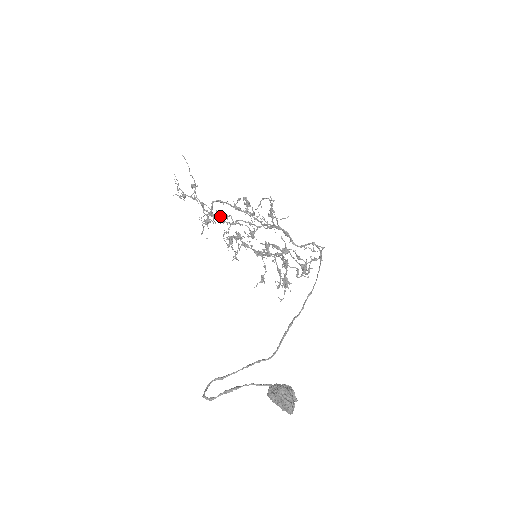
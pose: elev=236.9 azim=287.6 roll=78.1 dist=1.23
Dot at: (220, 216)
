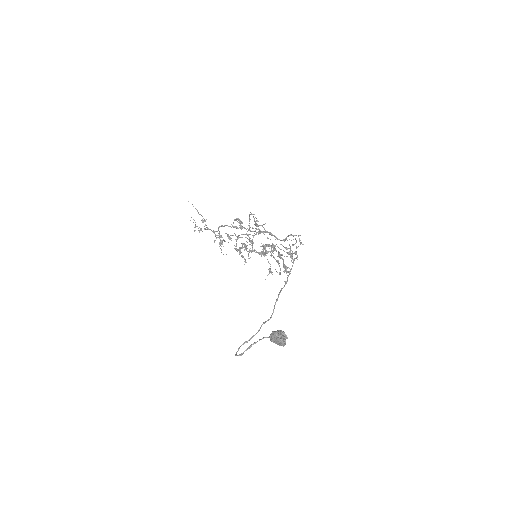
Dot at: (227, 236)
